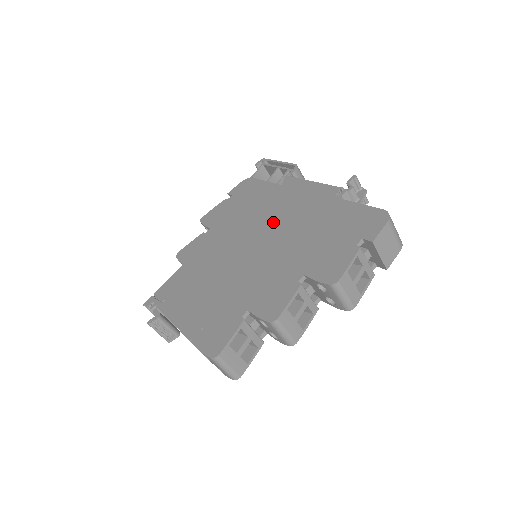
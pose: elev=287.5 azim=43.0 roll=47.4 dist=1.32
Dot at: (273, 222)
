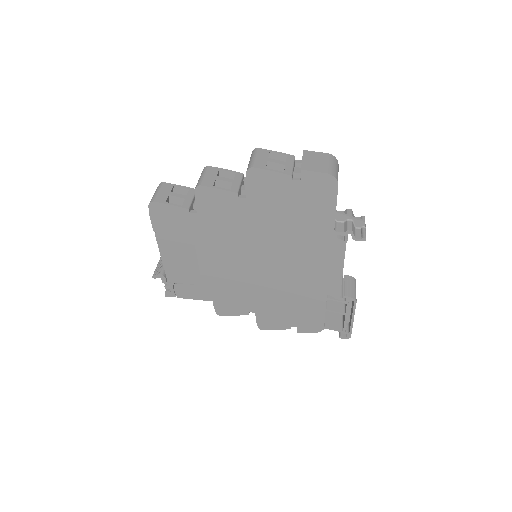
Dot at: occluded
